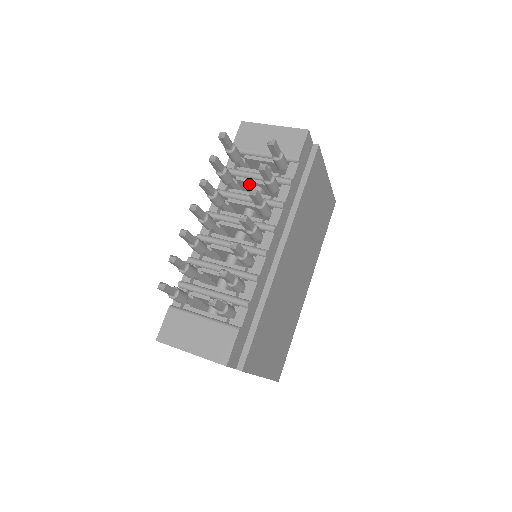
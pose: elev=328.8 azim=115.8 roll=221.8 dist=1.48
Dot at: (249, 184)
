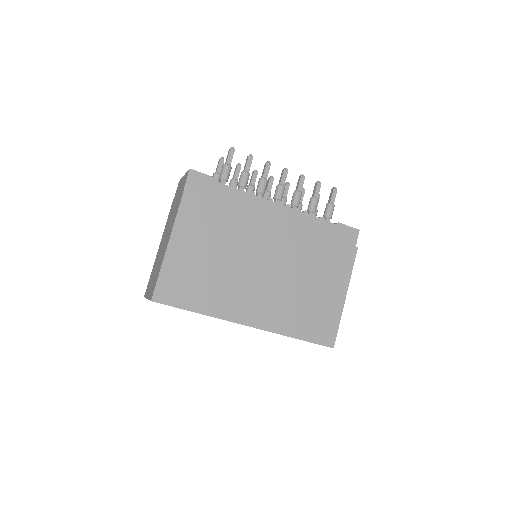
Dot at: occluded
